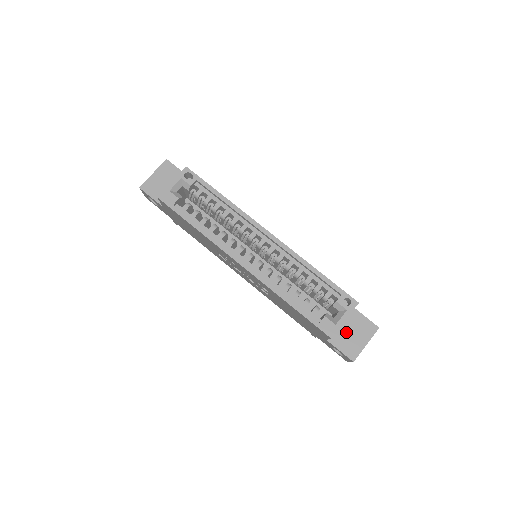
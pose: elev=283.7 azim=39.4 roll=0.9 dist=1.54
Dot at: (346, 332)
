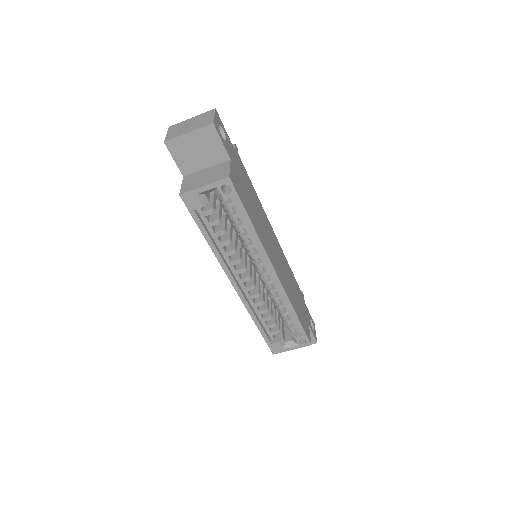
Dot at: occluded
